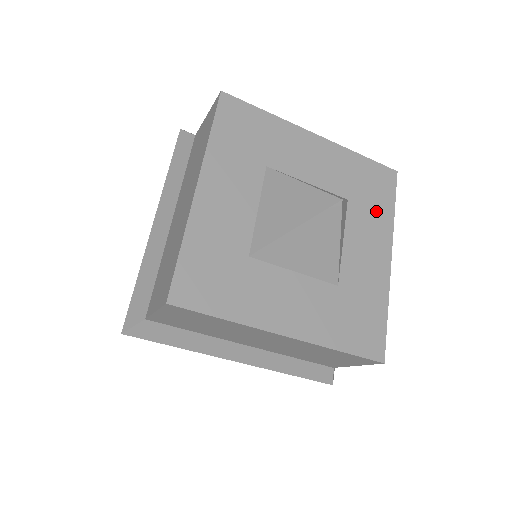
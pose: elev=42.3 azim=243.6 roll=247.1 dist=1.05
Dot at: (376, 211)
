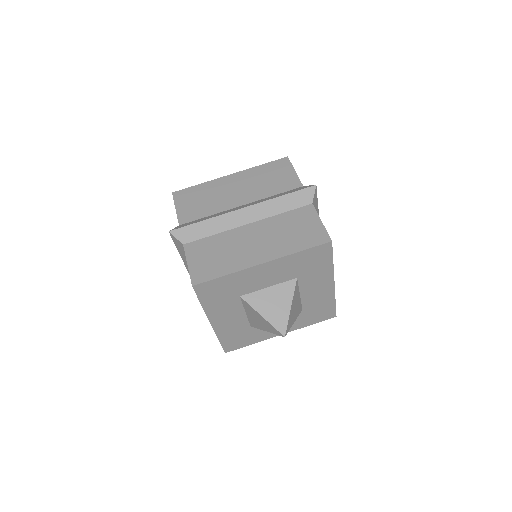
Dot at: occluded
